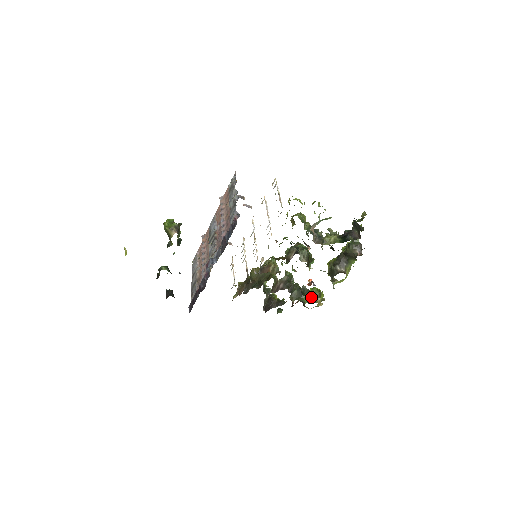
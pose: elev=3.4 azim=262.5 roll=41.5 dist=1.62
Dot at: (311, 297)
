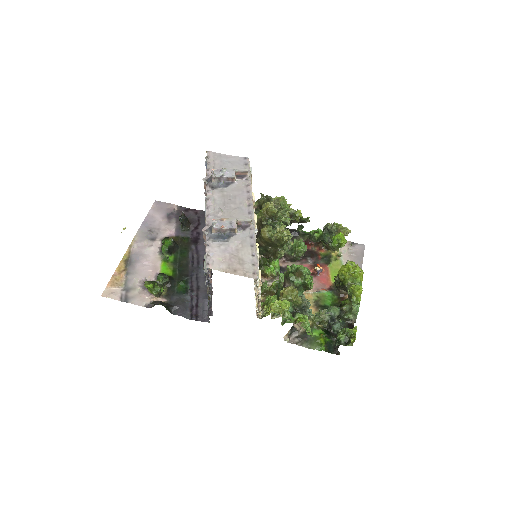
Dot at: (329, 246)
